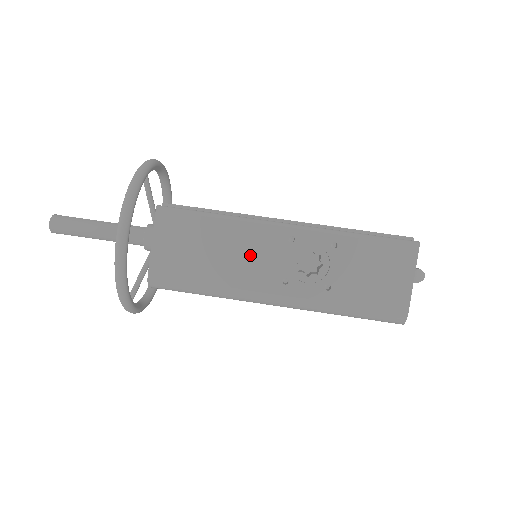
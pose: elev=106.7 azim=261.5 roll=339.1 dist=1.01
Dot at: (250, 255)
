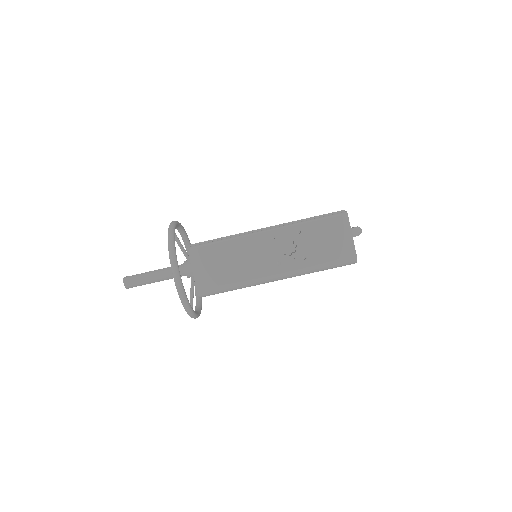
Dot at: (252, 256)
